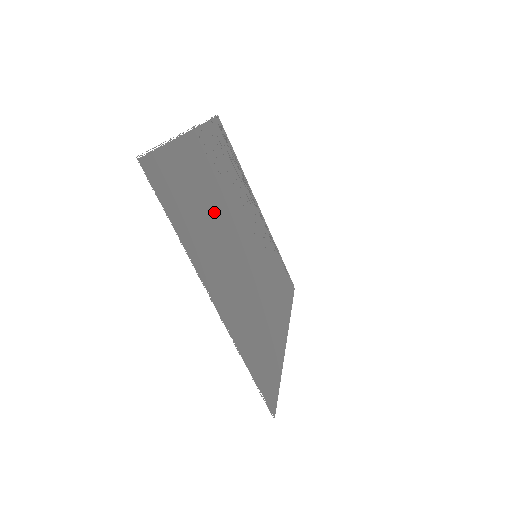
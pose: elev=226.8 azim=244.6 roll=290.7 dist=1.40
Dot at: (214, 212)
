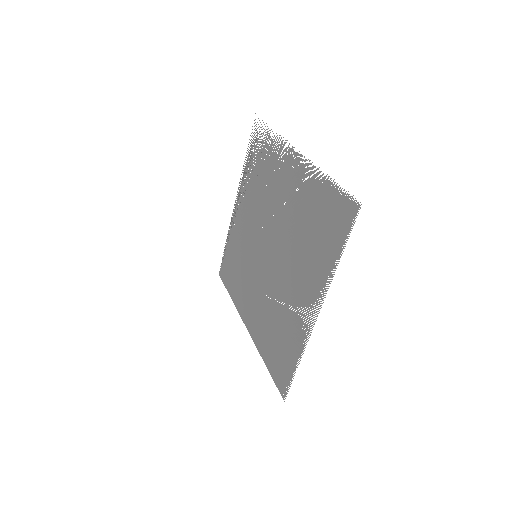
Dot at: (291, 227)
